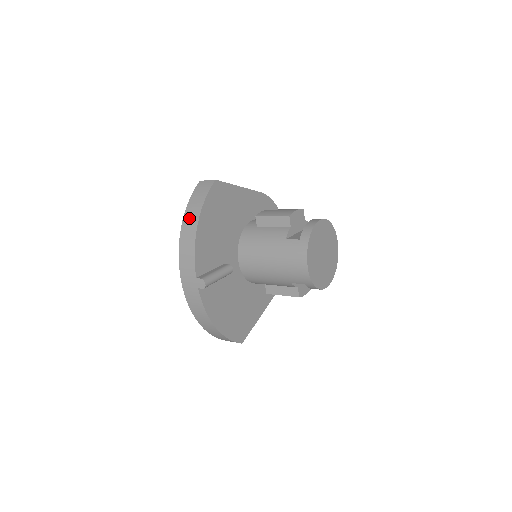
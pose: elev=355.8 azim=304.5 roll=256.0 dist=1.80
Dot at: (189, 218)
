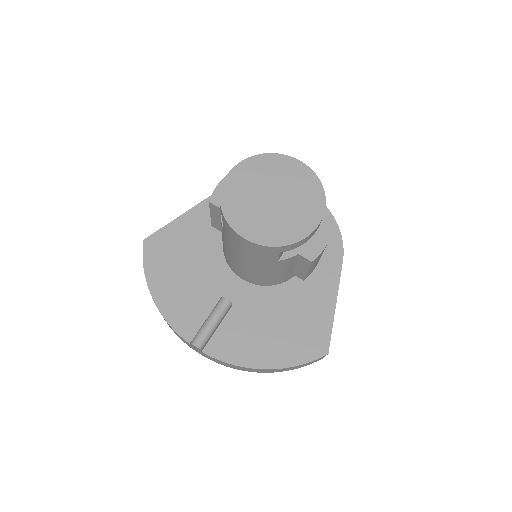
Dot at: occluded
